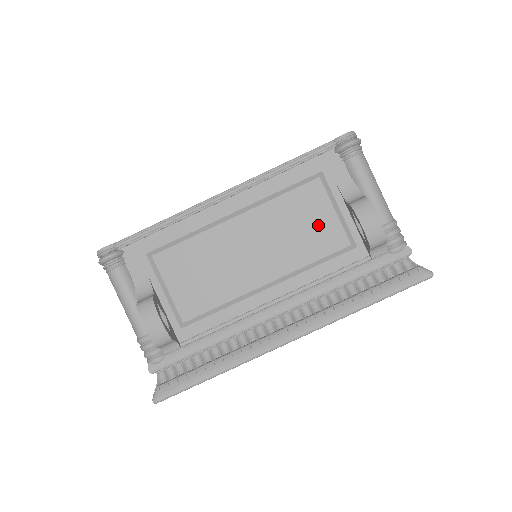
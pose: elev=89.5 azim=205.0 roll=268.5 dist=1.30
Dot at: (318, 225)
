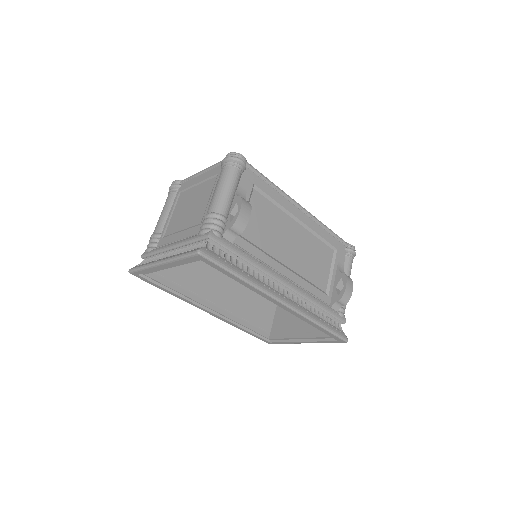
Dot at: (321, 268)
